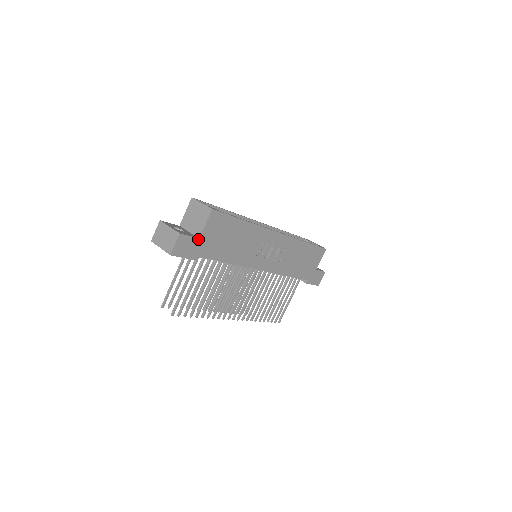
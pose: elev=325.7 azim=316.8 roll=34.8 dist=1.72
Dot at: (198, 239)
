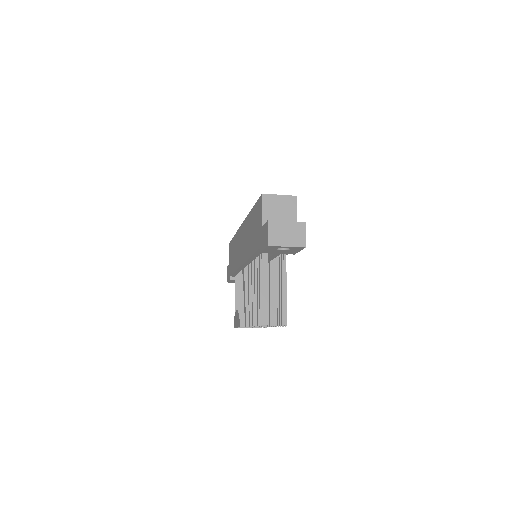
Dot at: occluded
